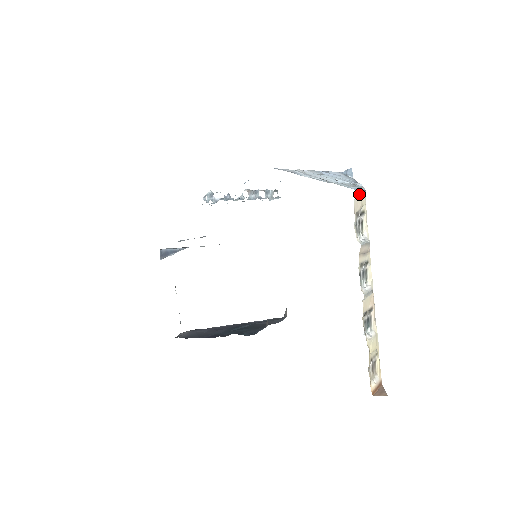
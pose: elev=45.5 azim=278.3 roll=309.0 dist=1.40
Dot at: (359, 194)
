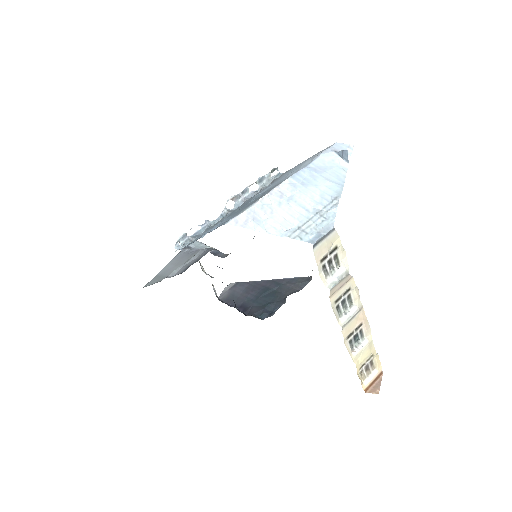
Dot at: (322, 240)
